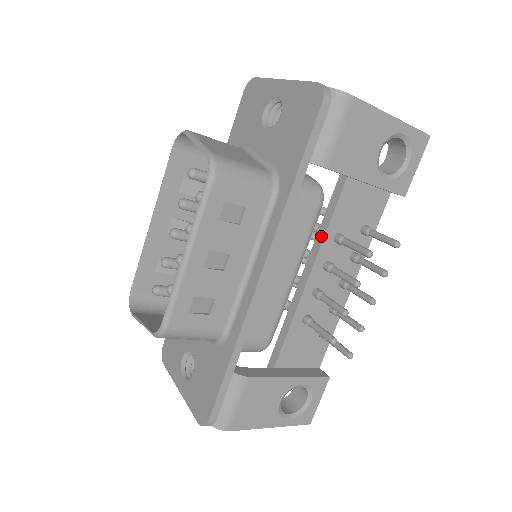
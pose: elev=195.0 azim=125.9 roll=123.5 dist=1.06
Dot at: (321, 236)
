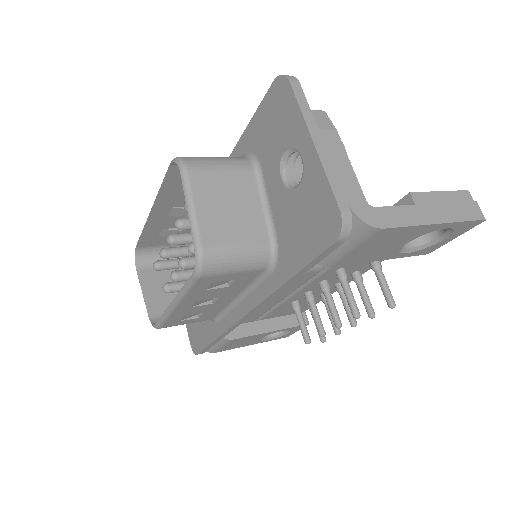
Dot at: (322, 269)
